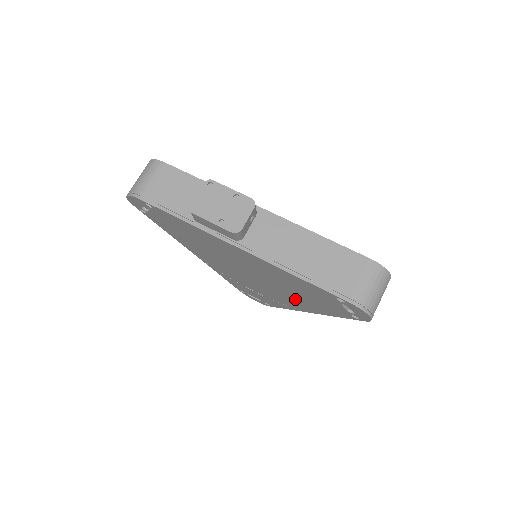
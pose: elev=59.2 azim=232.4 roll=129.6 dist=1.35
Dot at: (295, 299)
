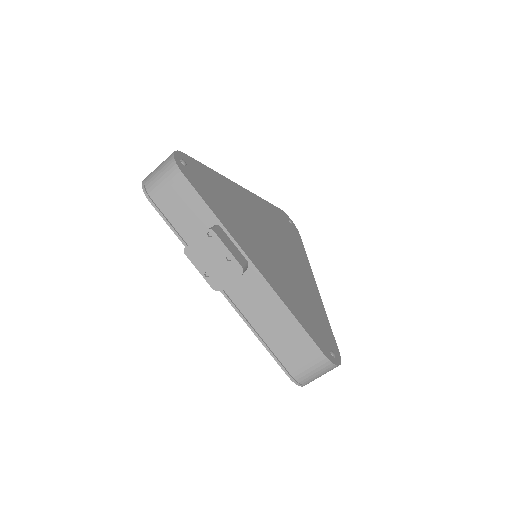
Dot at: occluded
